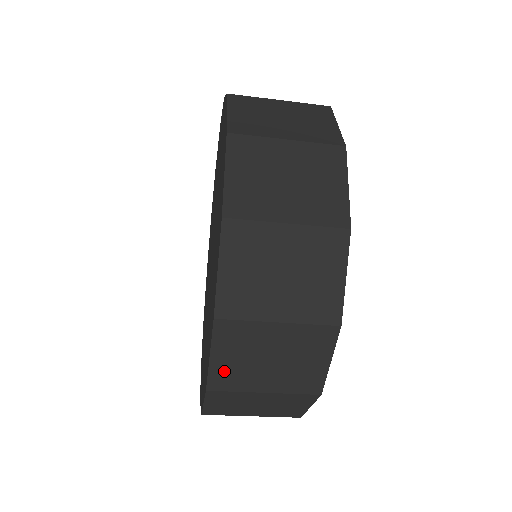
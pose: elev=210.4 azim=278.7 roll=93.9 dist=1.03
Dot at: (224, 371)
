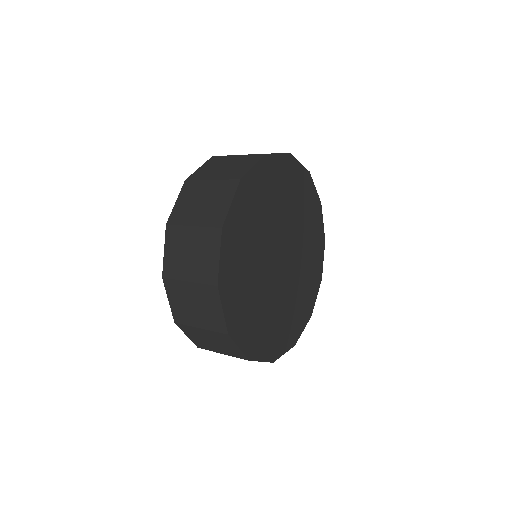
Dot at: occluded
